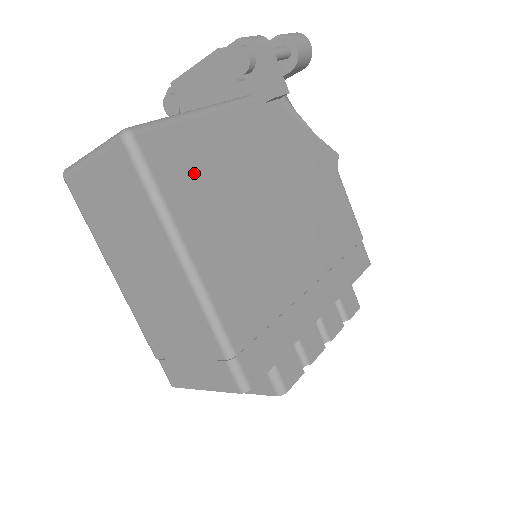
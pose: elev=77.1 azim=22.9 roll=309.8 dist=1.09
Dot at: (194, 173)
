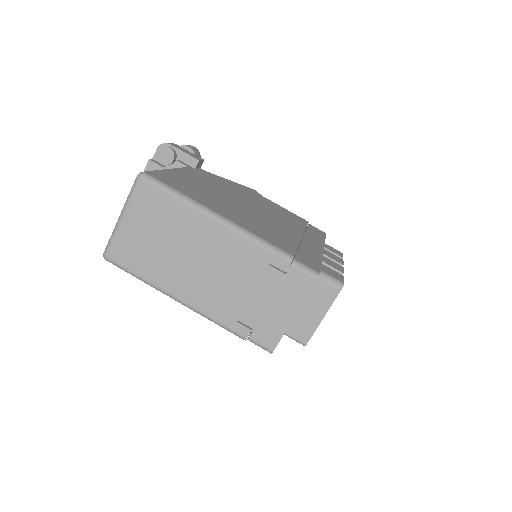
Dot at: (189, 188)
